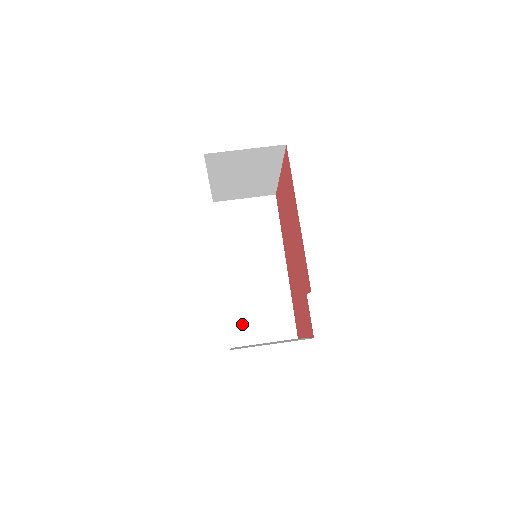
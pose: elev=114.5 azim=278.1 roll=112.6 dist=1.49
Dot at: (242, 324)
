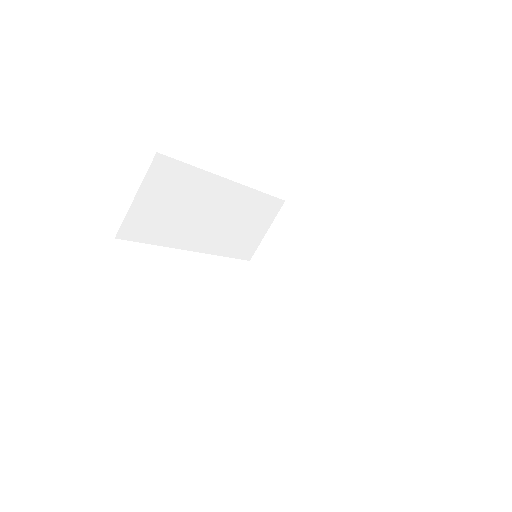
Dot at: (242, 246)
